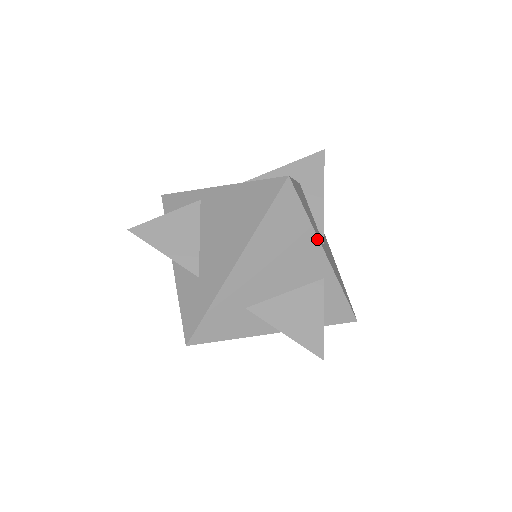
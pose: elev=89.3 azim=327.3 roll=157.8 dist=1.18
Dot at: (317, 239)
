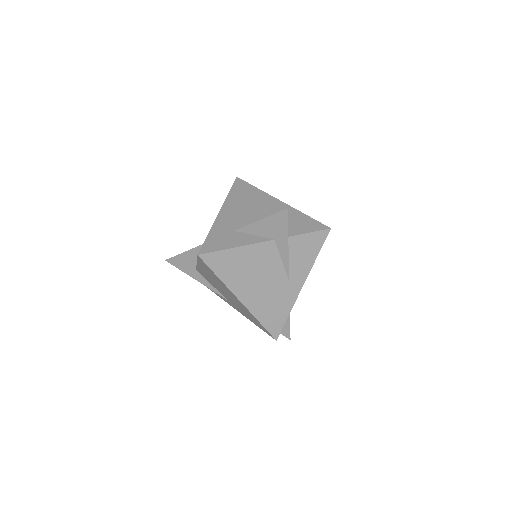
Dot at: (269, 195)
